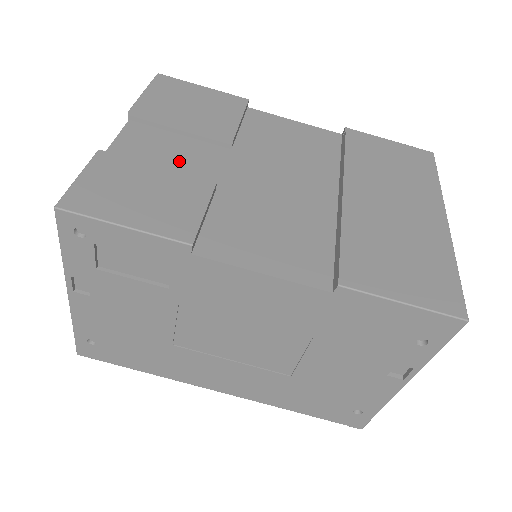
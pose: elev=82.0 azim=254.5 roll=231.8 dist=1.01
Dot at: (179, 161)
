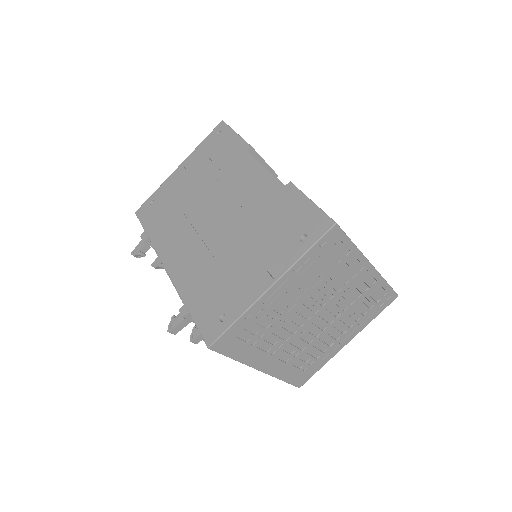
Dot at: occluded
